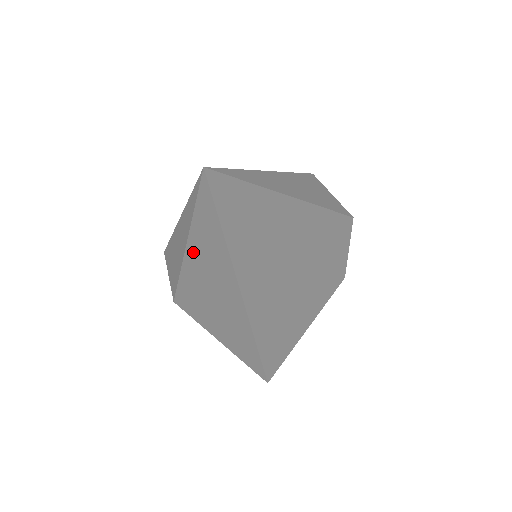
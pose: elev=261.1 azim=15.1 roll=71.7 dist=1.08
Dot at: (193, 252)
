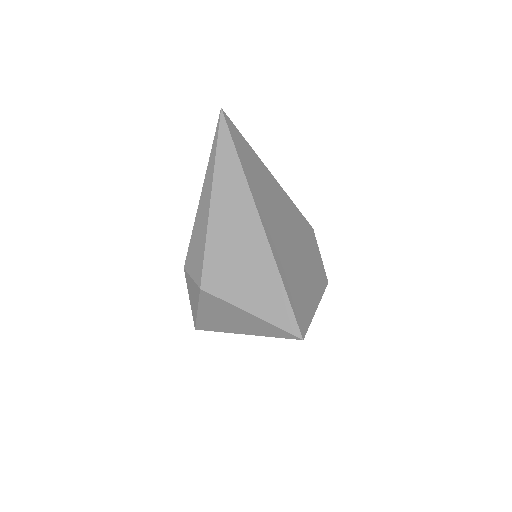
Dot at: (217, 194)
